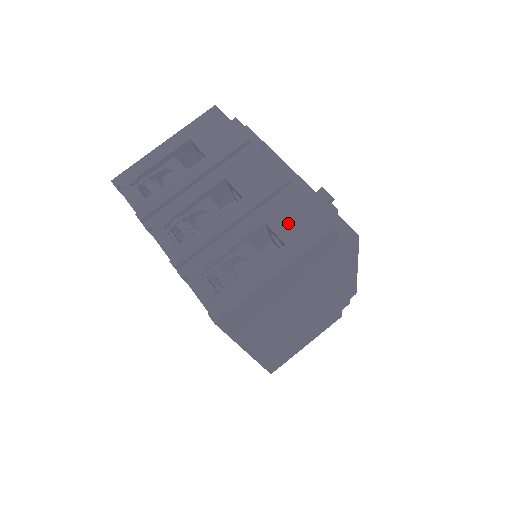
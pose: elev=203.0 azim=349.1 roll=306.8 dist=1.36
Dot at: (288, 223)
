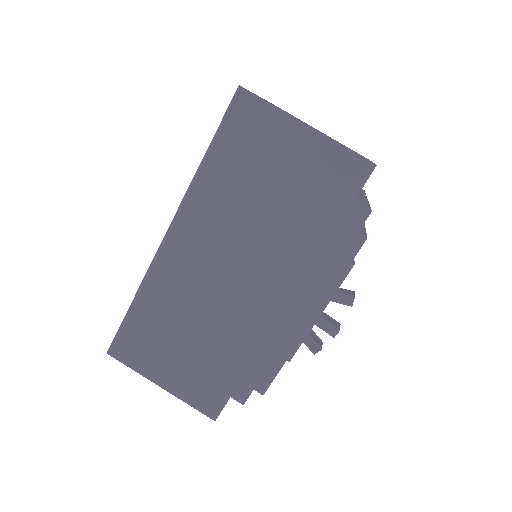
Dot at: occluded
